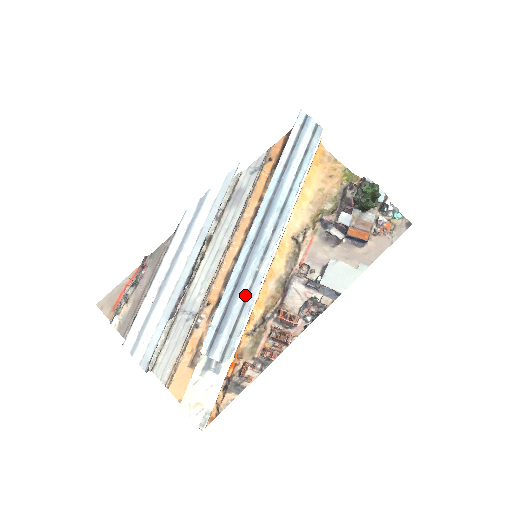
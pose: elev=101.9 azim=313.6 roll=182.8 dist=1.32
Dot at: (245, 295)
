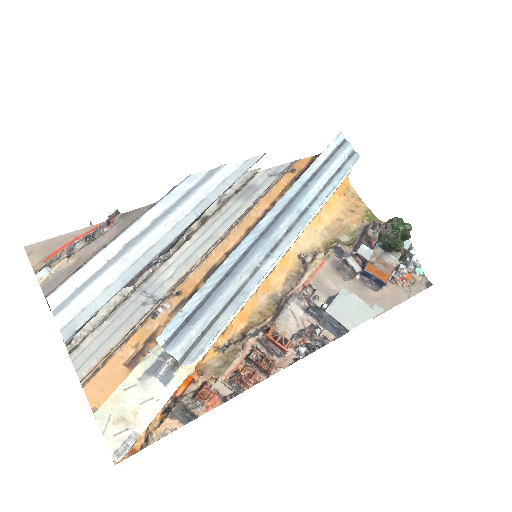
Dot at: (236, 289)
